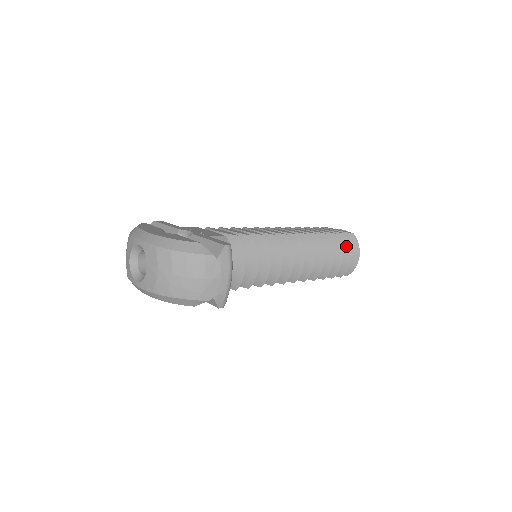
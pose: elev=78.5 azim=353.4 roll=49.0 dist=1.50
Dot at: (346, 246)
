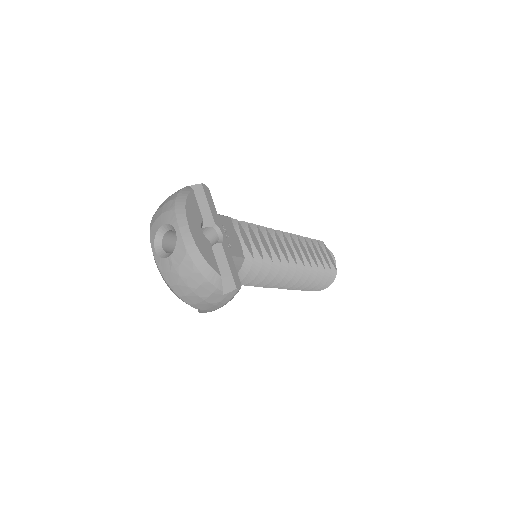
Dot at: (324, 279)
